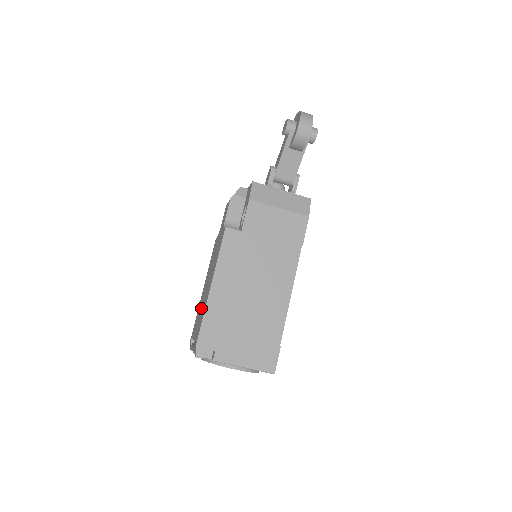
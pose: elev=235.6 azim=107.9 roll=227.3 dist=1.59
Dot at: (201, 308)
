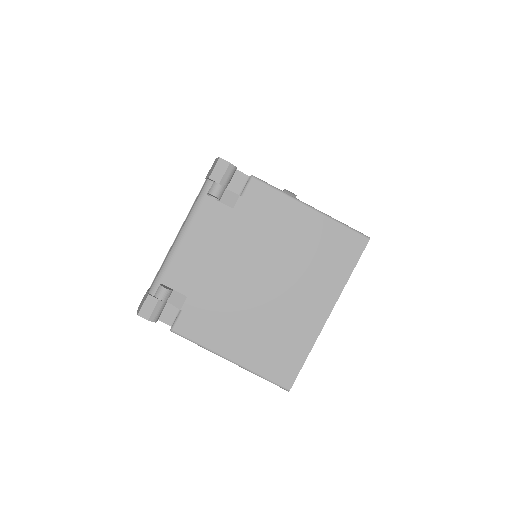
Dot at: occluded
